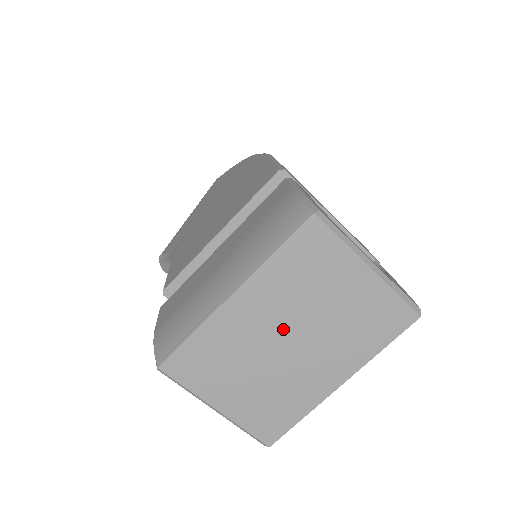
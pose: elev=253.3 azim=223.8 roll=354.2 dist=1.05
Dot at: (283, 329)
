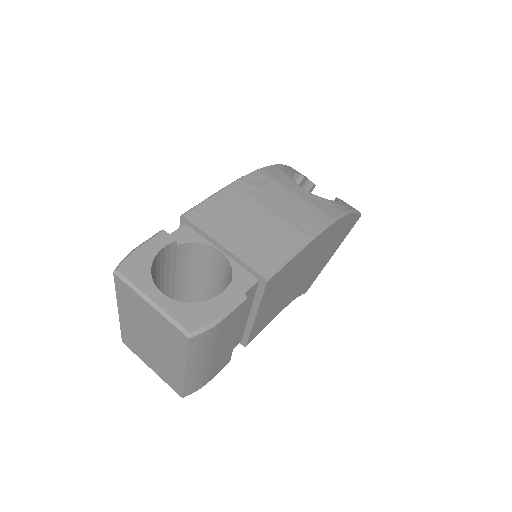
Dot at: (144, 332)
